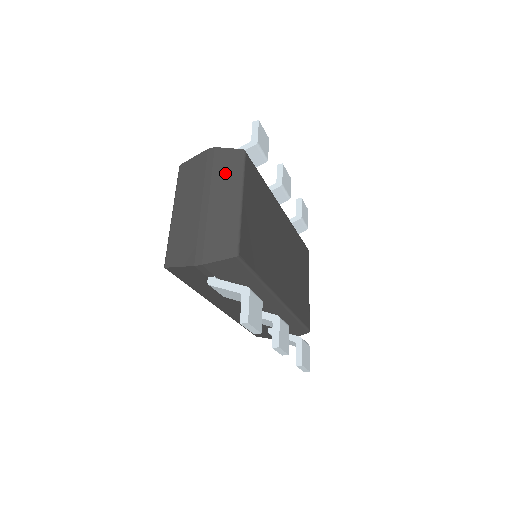
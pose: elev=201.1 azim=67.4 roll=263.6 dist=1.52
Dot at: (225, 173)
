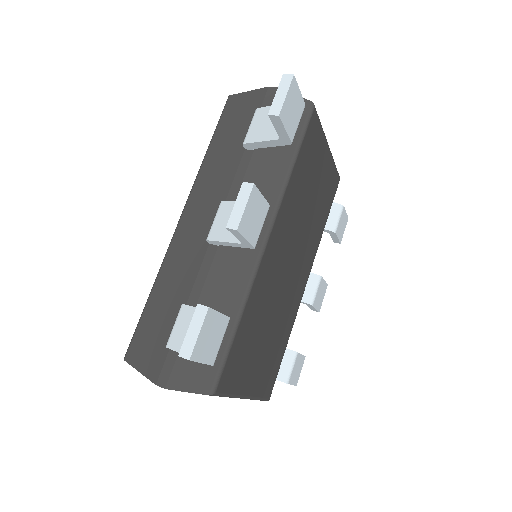
Dot at: occluded
